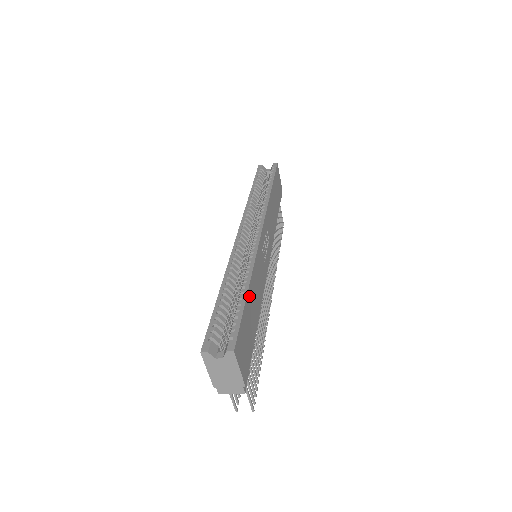
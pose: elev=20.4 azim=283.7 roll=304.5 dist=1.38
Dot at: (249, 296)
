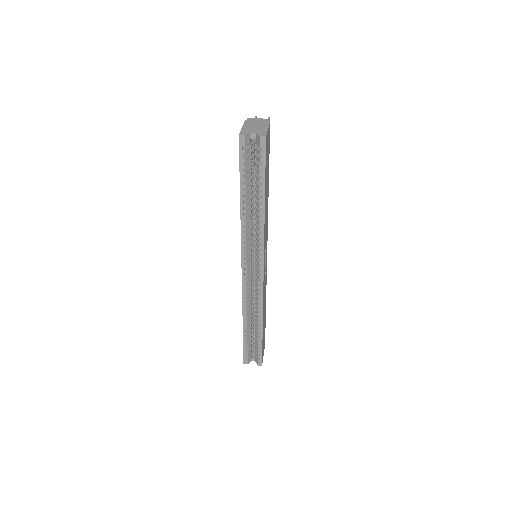
Dot at: occluded
